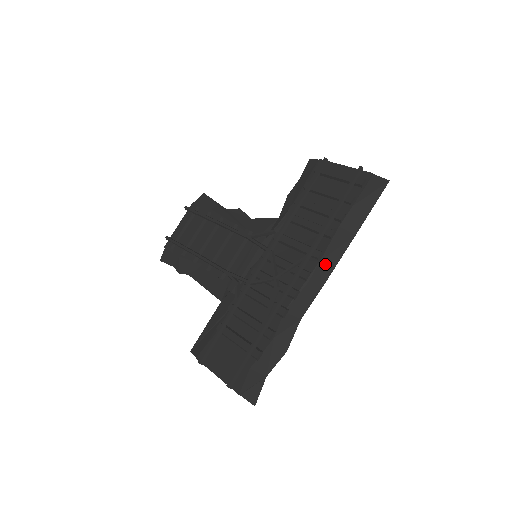
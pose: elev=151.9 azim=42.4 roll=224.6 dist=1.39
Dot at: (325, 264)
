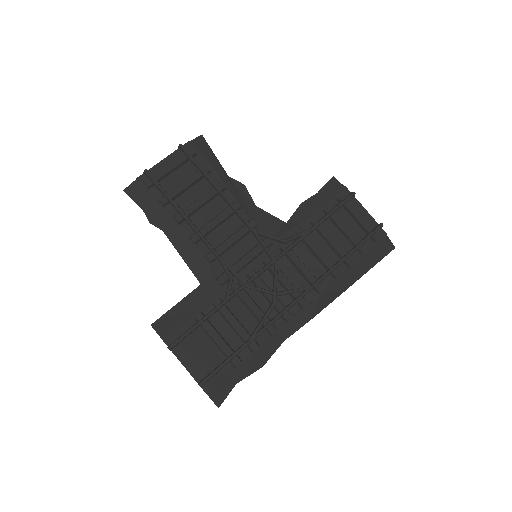
Dot at: (322, 300)
